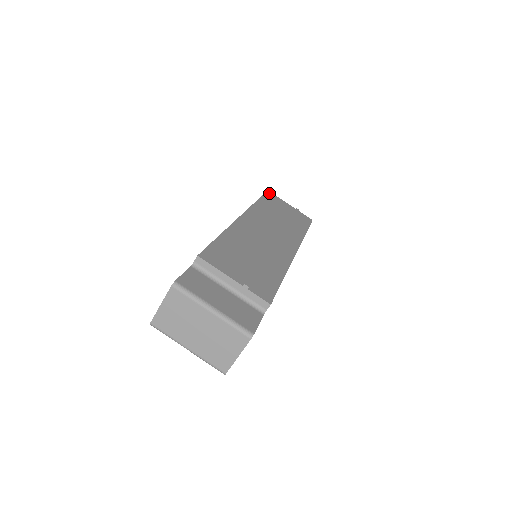
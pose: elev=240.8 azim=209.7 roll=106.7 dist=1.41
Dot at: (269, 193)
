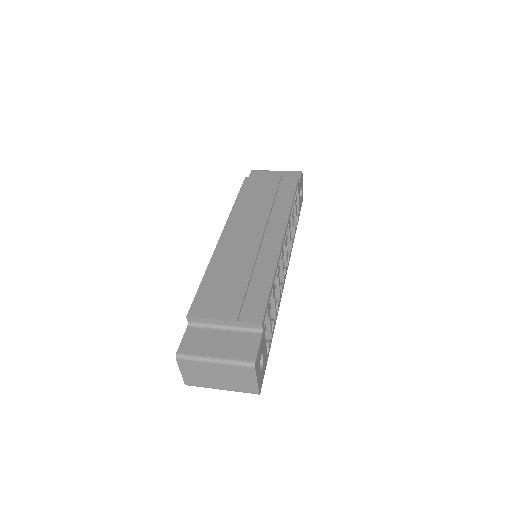
Dot at: (247, 179)
